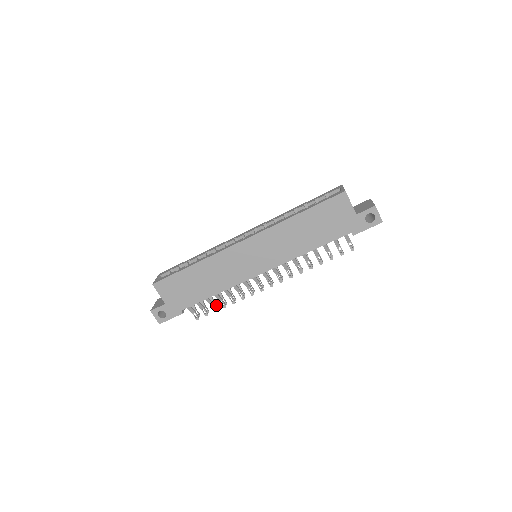
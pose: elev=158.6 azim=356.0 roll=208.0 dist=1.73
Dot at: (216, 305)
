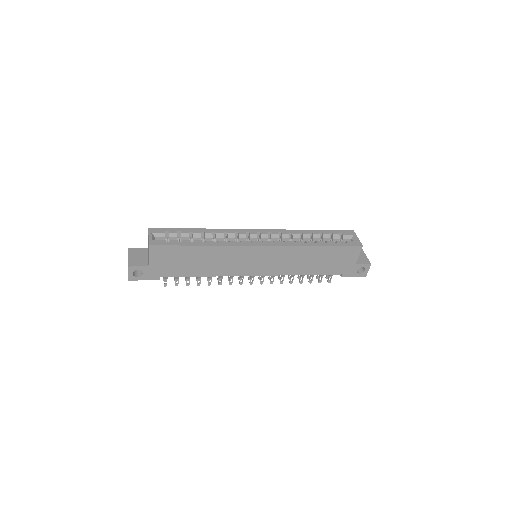
Dot at: occluded
